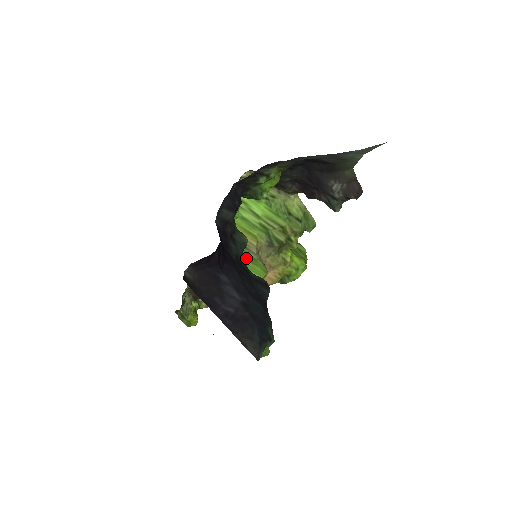
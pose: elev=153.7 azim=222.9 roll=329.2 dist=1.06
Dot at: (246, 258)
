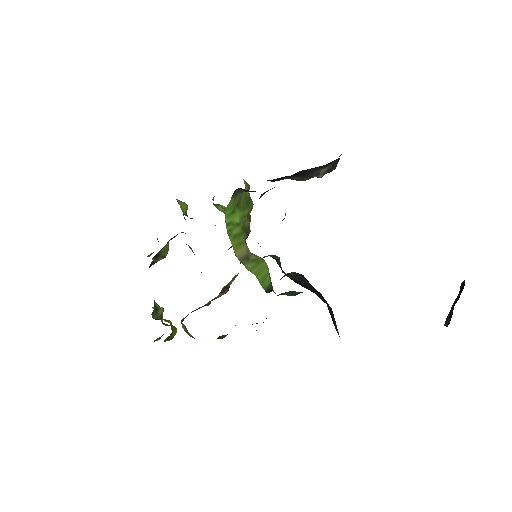
Dot at: (256, 265)
